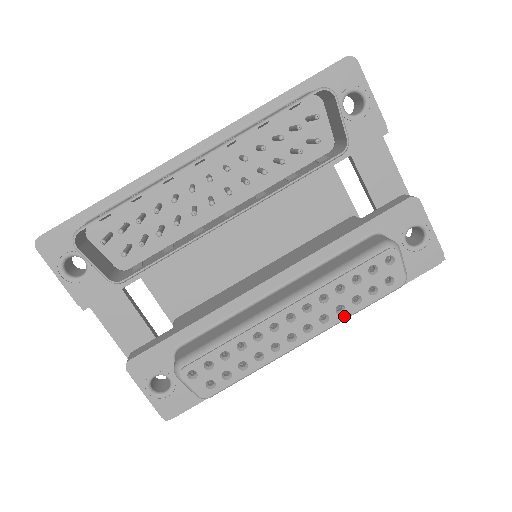
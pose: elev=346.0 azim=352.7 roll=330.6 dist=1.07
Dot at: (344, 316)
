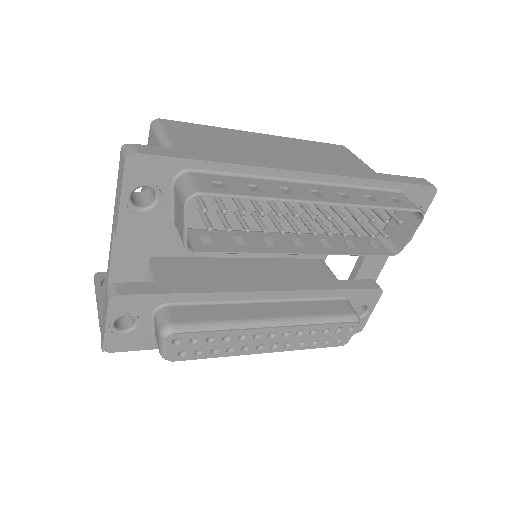
Dot at: (299, 348)
